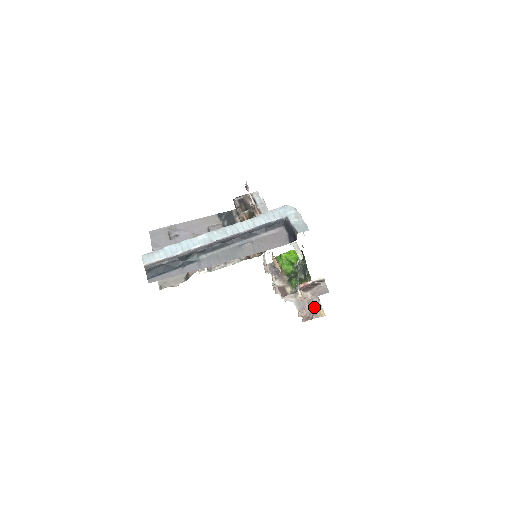
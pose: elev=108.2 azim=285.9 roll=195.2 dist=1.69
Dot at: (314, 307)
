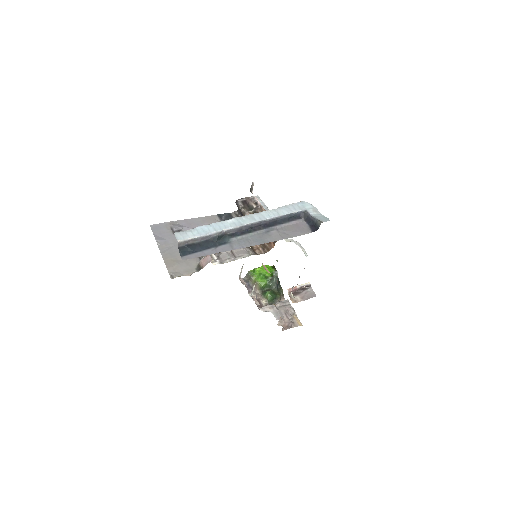
Dot at: (291, 317)
